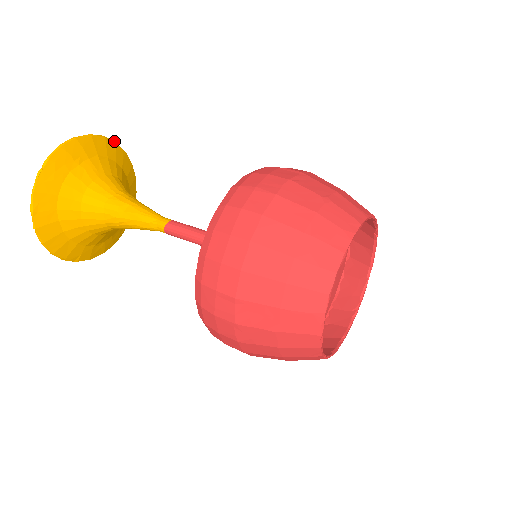
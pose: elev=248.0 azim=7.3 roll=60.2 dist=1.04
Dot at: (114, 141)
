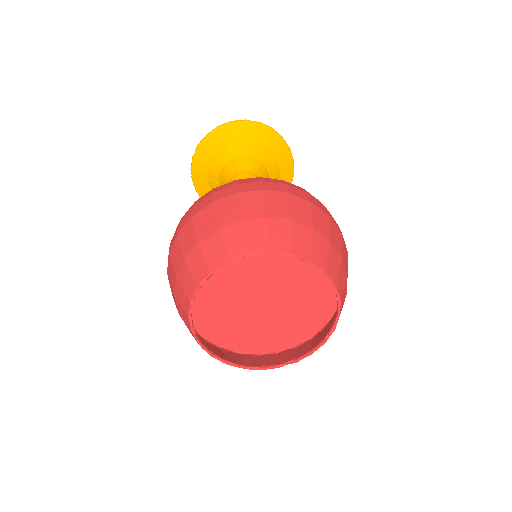
Dot at: occluded
